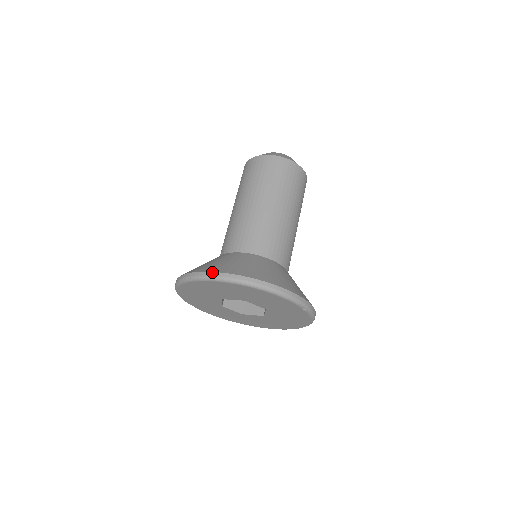
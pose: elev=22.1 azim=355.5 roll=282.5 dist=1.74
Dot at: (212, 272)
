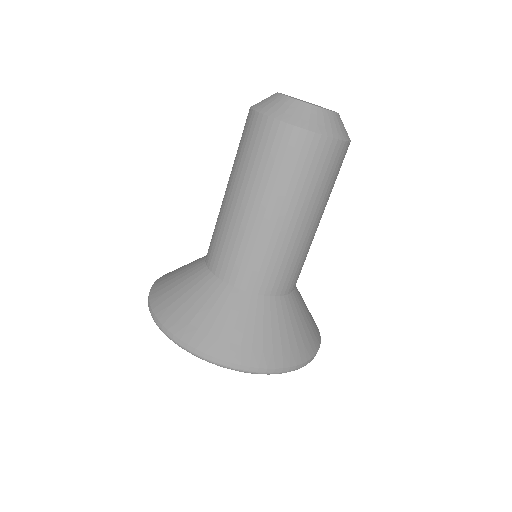
Dot at: (174, 336)
